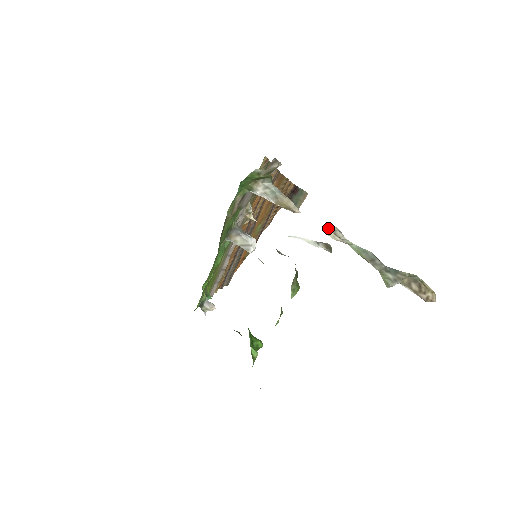
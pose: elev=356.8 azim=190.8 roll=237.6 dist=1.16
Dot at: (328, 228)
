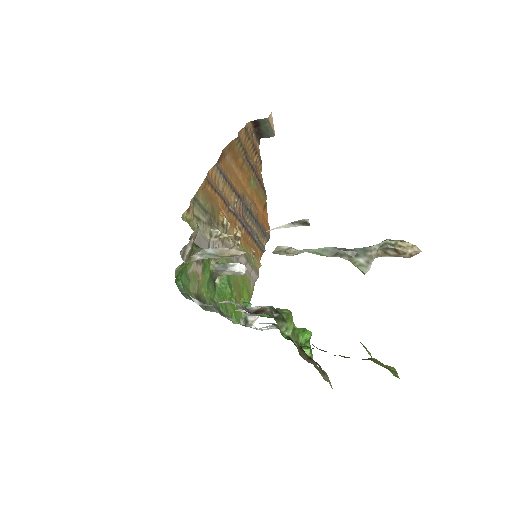
Dot at: (277, 253)
